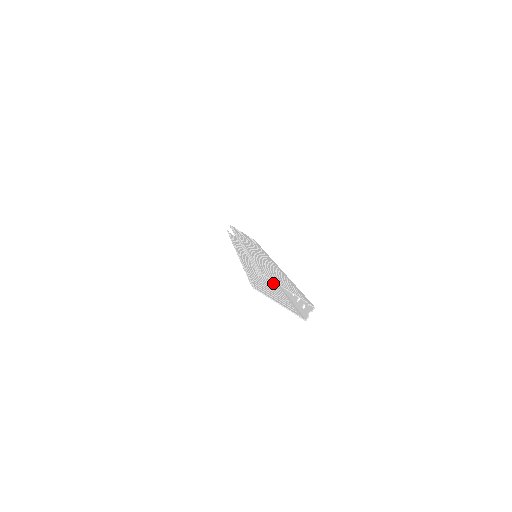
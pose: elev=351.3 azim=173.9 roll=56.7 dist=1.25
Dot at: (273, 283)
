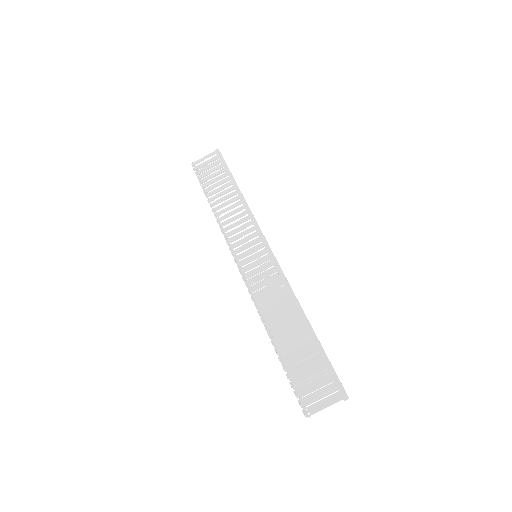
Dot at: (298, 324)
